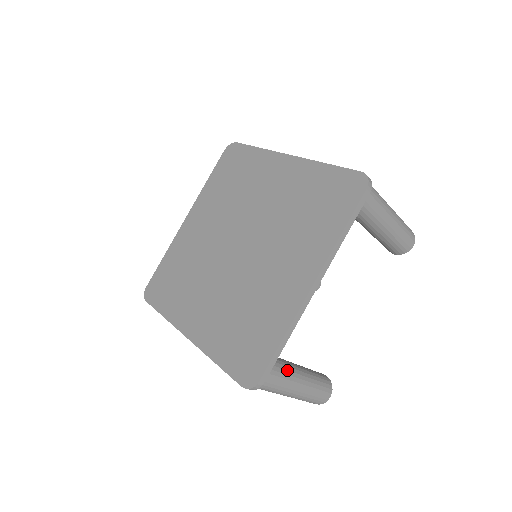
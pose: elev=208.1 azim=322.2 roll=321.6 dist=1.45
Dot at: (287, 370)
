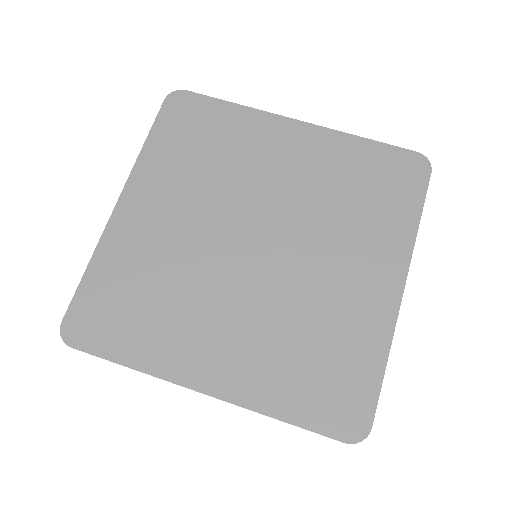
Dot at: occluded
